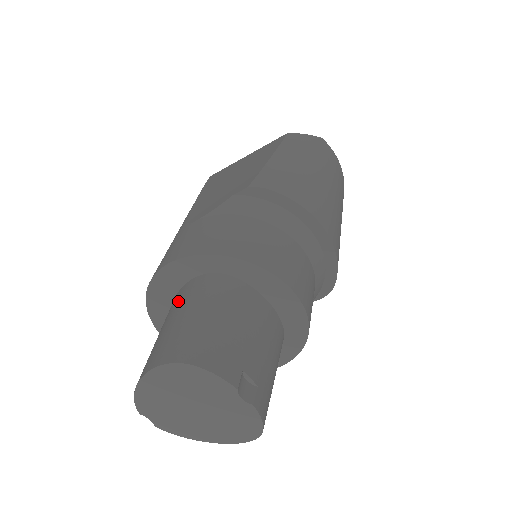
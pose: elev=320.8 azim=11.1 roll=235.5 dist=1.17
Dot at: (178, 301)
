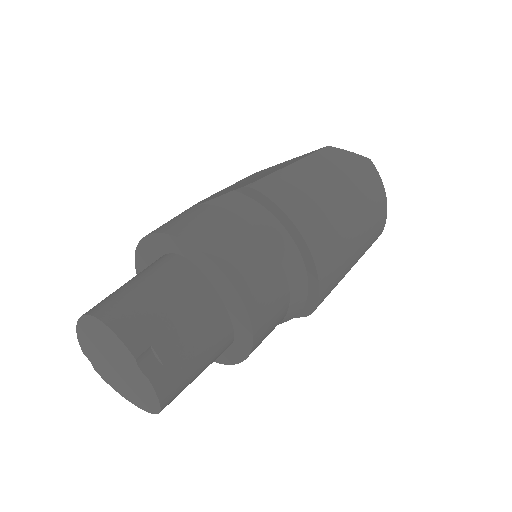
Dot at: occluded
